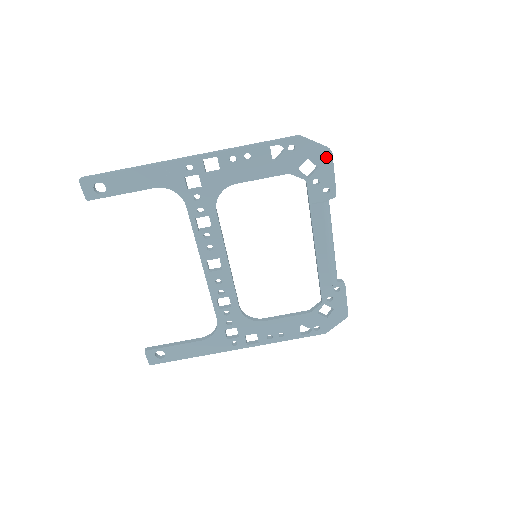
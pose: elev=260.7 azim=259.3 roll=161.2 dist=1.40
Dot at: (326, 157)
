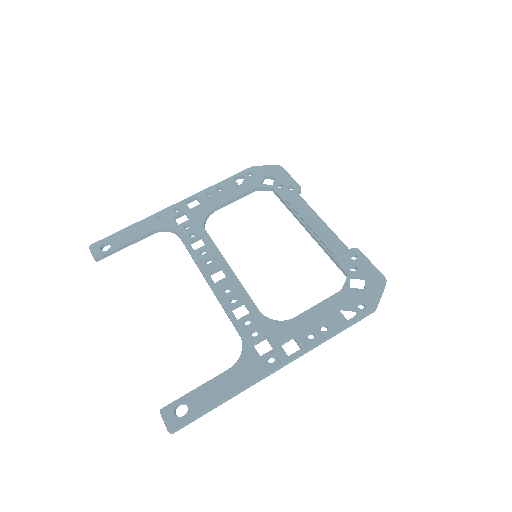
Dot at: (278, 170)
